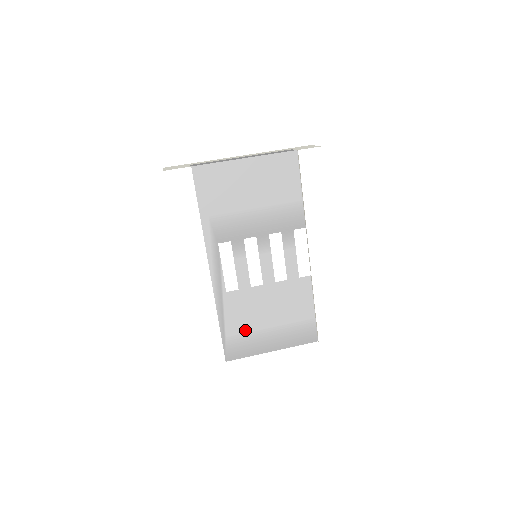
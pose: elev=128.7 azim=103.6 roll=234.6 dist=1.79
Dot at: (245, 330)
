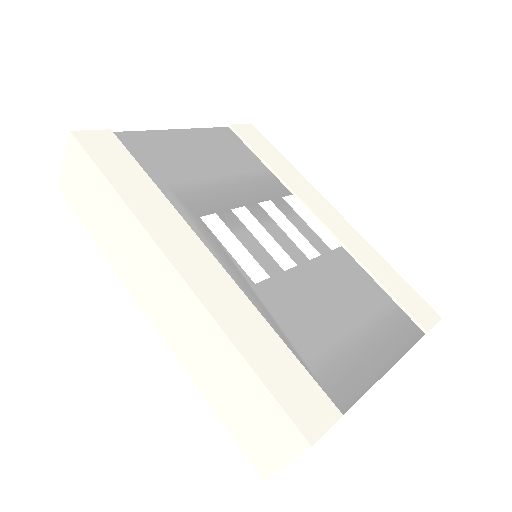
Dot at: (325, 342)
